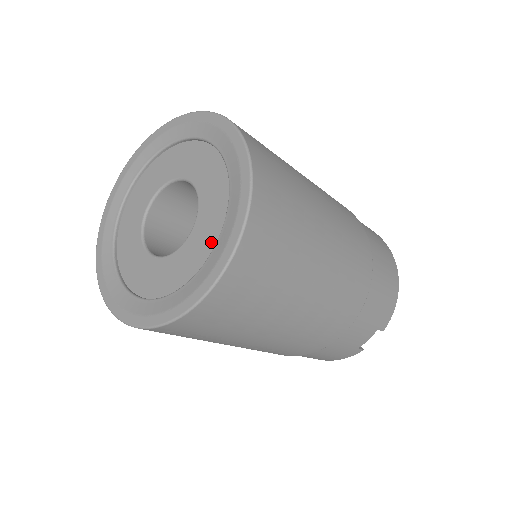
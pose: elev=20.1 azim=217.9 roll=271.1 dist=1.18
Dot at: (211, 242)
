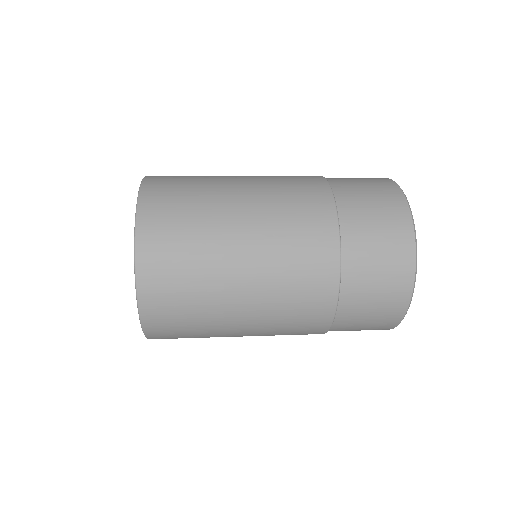
Dot at: occluded
